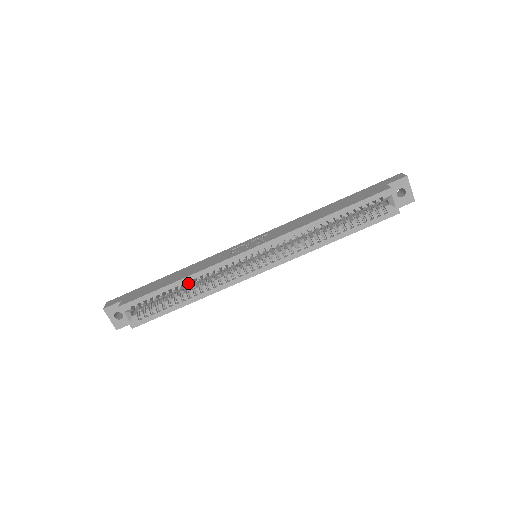
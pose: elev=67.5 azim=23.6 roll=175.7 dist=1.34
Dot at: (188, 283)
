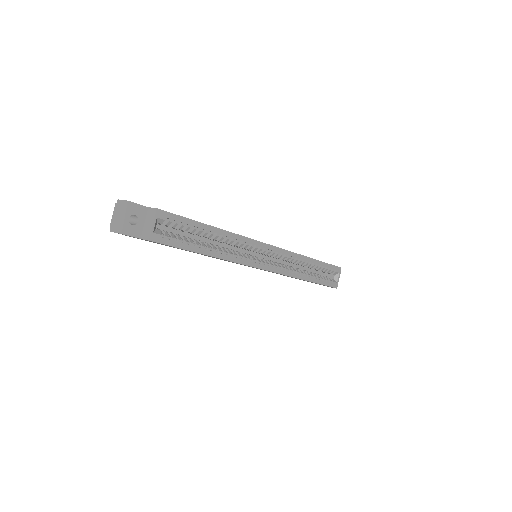
Dot at: (217, 236)
